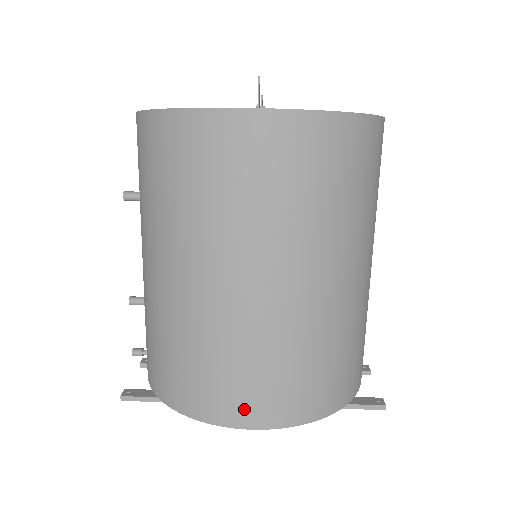
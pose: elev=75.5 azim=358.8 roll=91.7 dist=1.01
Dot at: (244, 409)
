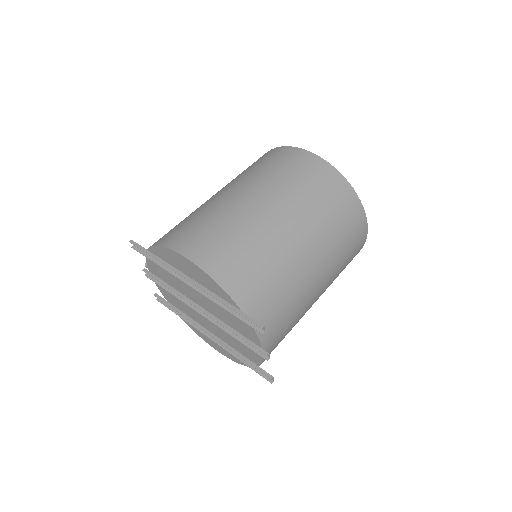
Dot at: (191, 245)
